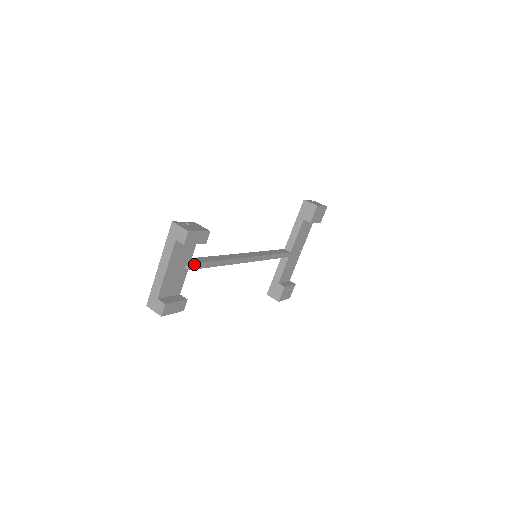
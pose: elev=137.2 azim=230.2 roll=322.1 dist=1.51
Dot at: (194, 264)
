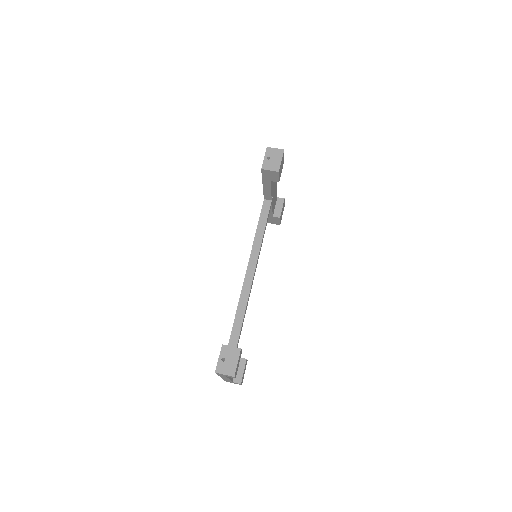
Dot at: occluded
